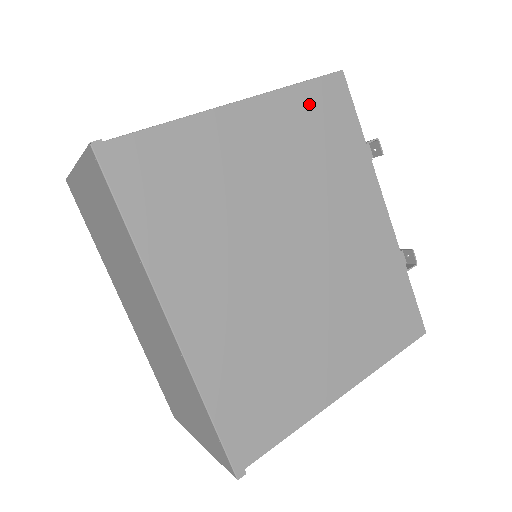
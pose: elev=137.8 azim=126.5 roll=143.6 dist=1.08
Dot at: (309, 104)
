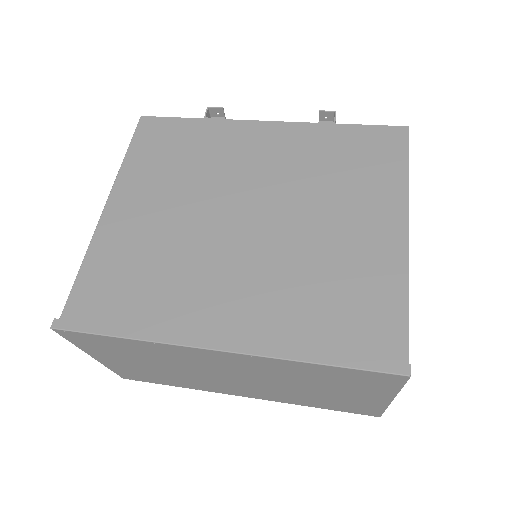
Dot at: (145, 153)
